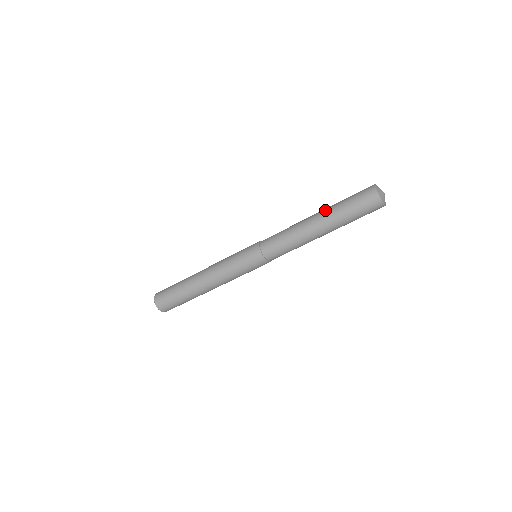
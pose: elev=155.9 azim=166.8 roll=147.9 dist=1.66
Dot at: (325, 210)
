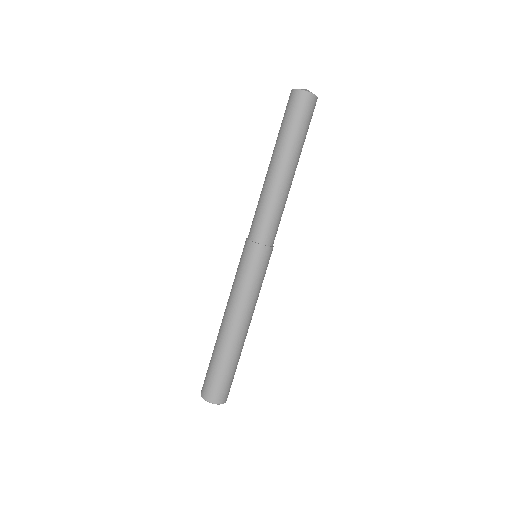
Dot at: (279, 152)
